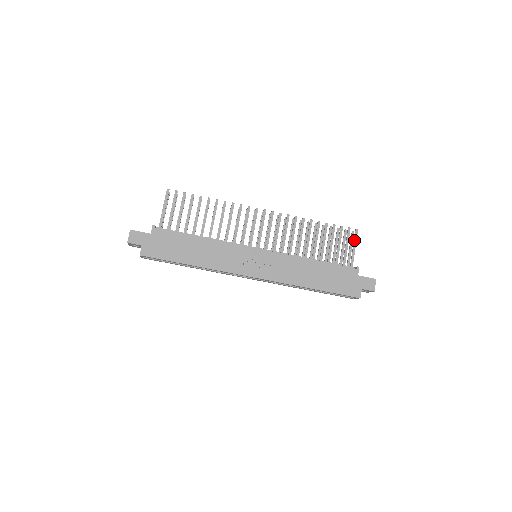
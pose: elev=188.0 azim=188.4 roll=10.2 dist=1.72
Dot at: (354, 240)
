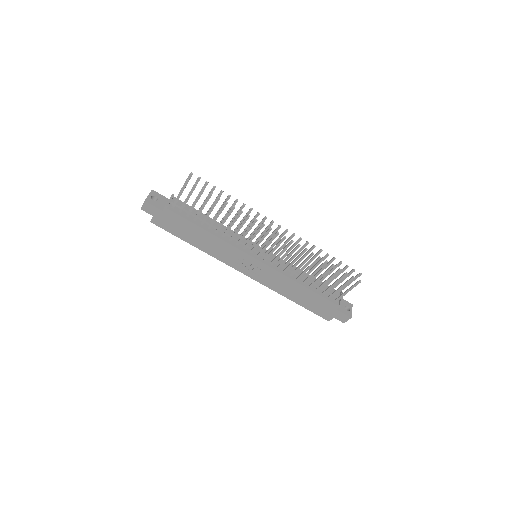
Dot at: (352, 287)
